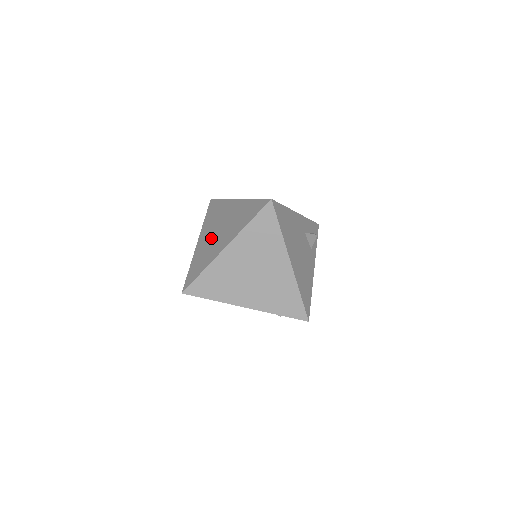
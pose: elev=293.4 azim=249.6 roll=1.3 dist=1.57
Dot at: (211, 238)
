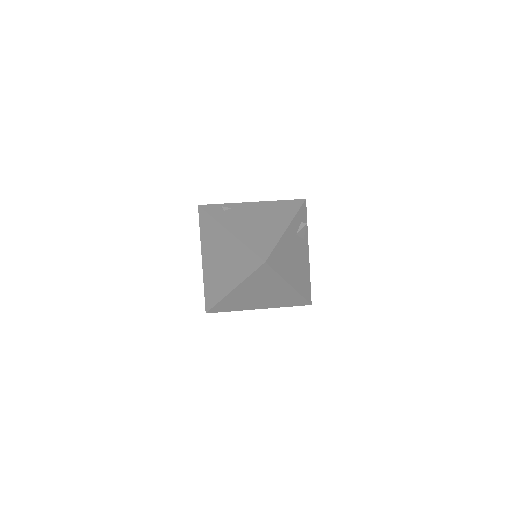
Dot at: (215, 266)
